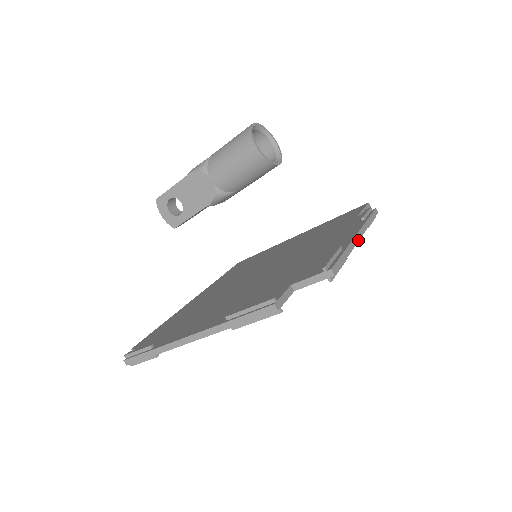
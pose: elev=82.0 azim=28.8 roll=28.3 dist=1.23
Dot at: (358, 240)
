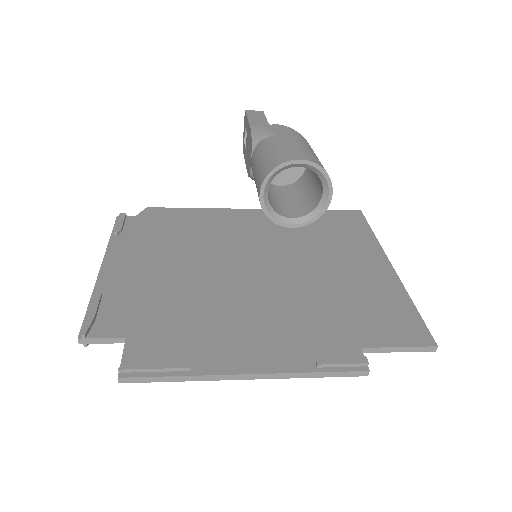
Dot at: (237, 379)
